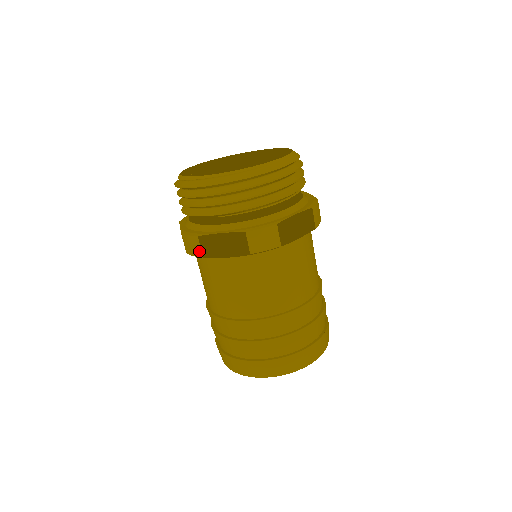
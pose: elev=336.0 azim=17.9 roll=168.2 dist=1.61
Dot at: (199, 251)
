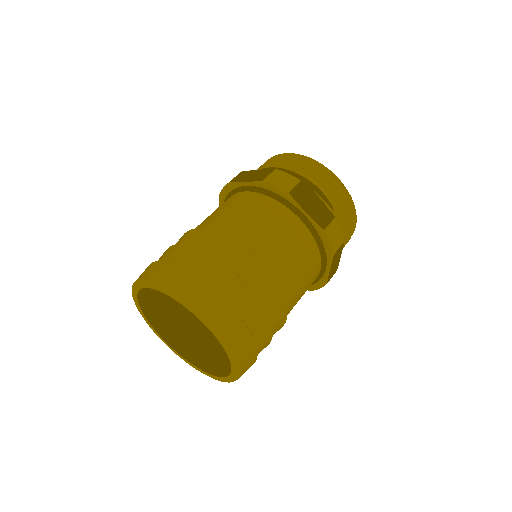
Dot at: (290, 187)
